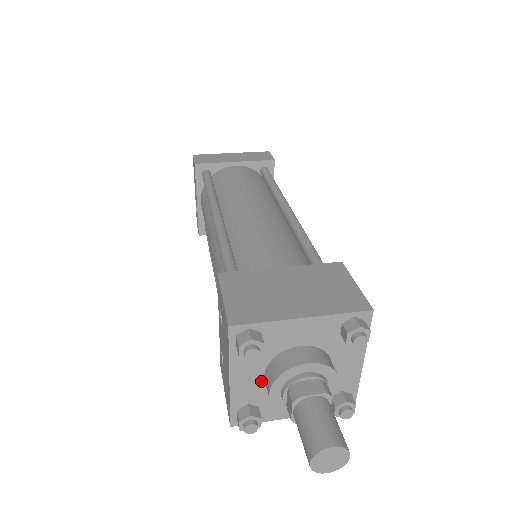
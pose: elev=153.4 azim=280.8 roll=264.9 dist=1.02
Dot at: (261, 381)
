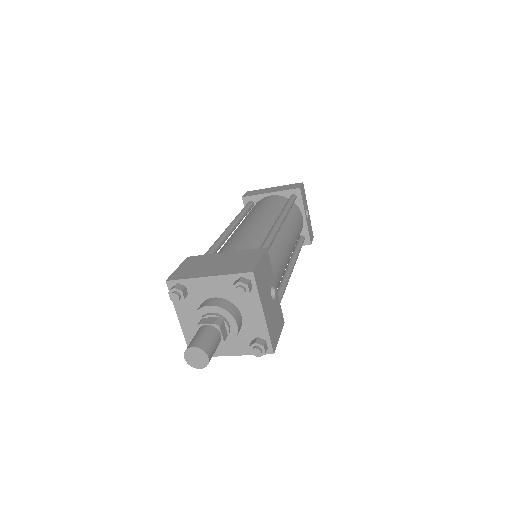
Dot at: occluded
